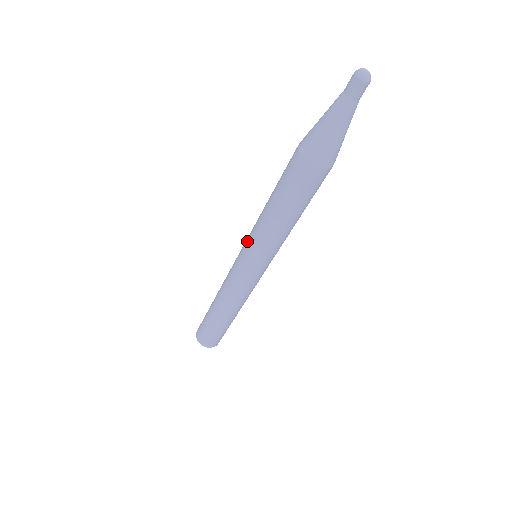
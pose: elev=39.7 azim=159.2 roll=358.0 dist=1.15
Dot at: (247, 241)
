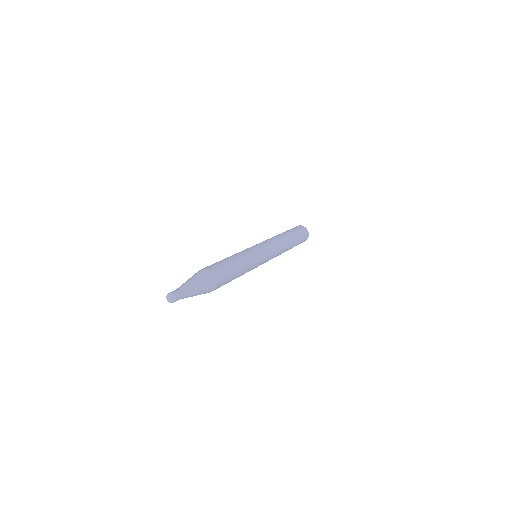
Dot at: occluded
